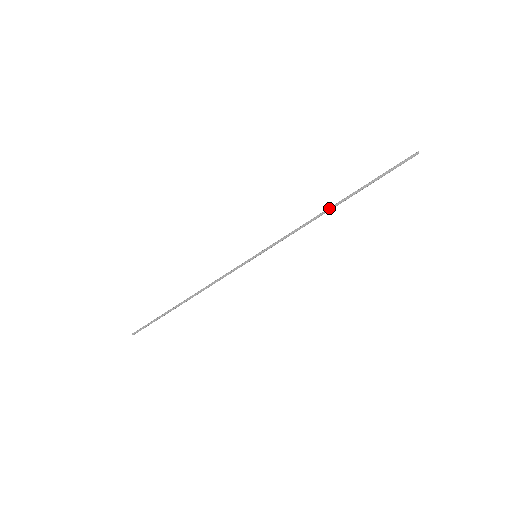
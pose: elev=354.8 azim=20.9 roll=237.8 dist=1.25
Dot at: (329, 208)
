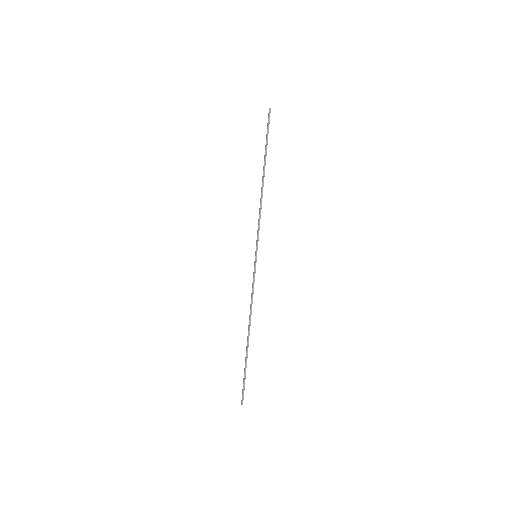
Dot at: (262, 183)
